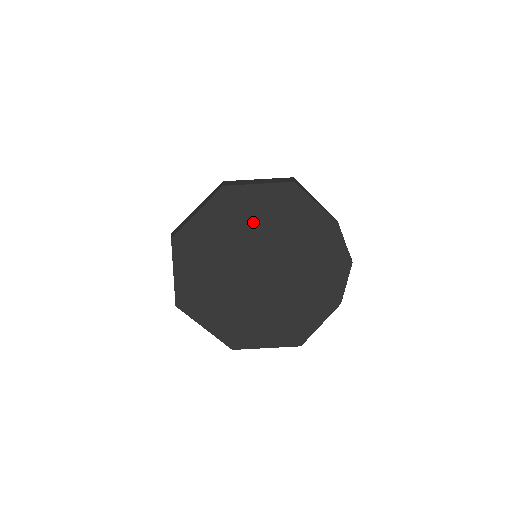
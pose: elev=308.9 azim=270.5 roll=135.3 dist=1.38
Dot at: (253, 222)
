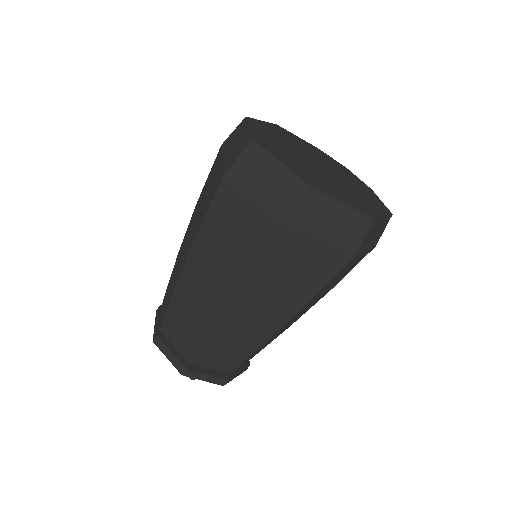
Dot at: (284, 140)
